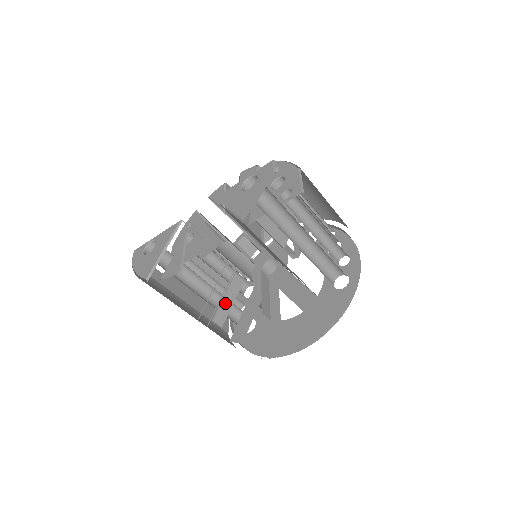
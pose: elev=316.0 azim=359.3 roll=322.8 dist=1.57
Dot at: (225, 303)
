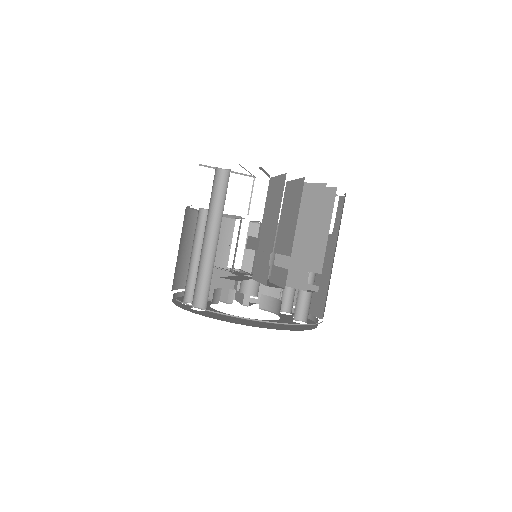
Dot at: (252, 241)
